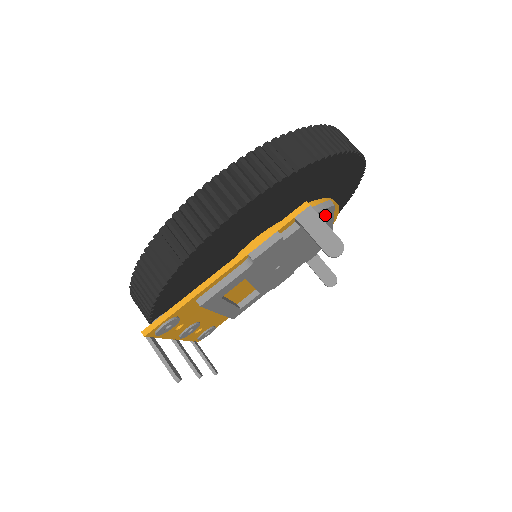
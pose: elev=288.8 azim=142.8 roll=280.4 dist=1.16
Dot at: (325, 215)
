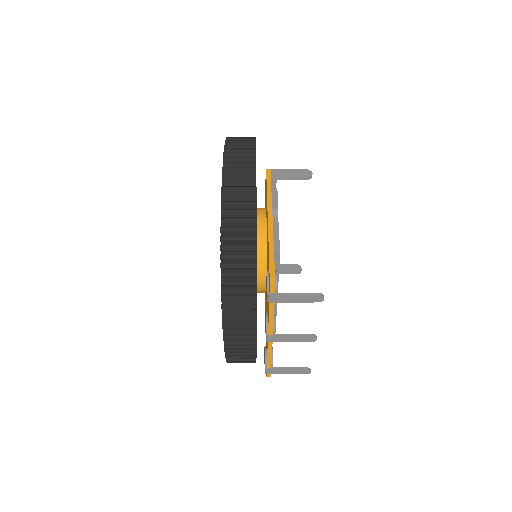
Dot at: occluded
